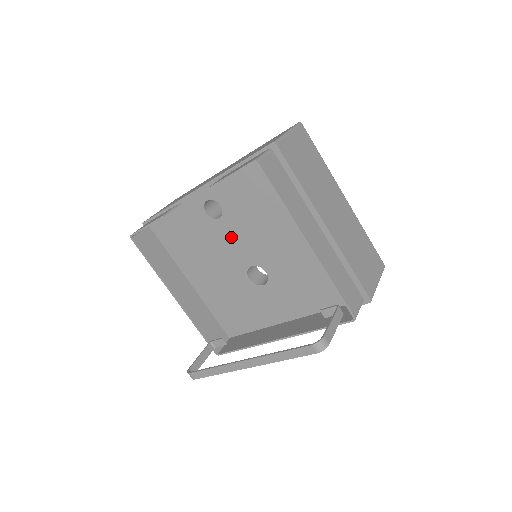
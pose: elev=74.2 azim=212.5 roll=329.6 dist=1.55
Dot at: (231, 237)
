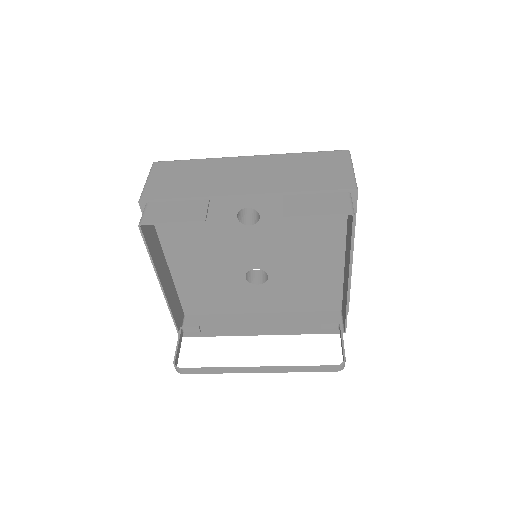
Dot at: (251, 243)
